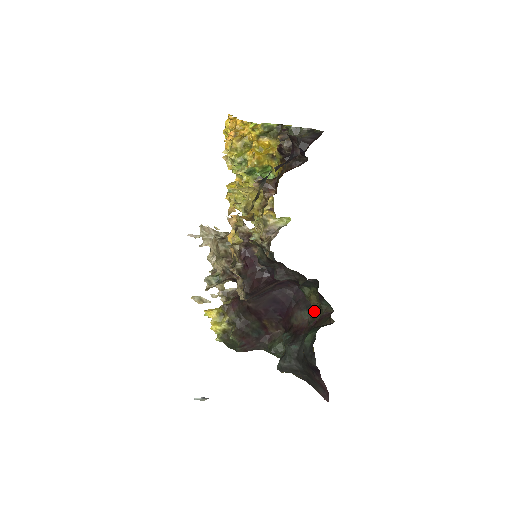
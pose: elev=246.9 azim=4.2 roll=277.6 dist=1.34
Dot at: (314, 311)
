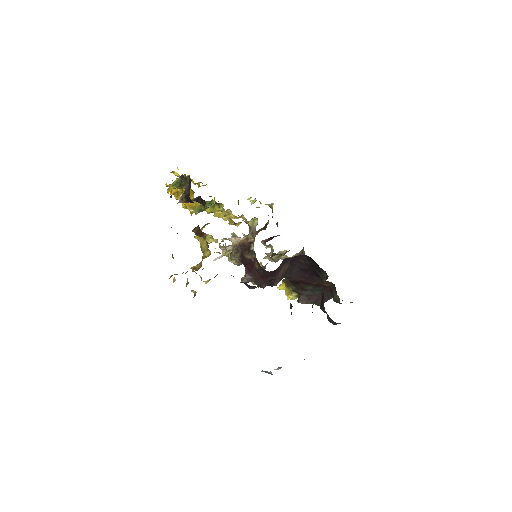
Dot at: (323, 275)
